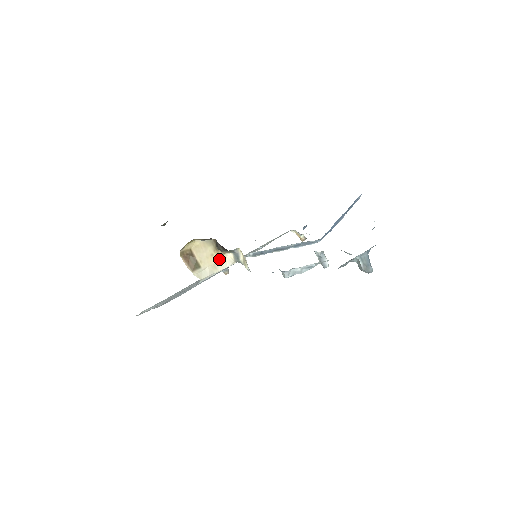
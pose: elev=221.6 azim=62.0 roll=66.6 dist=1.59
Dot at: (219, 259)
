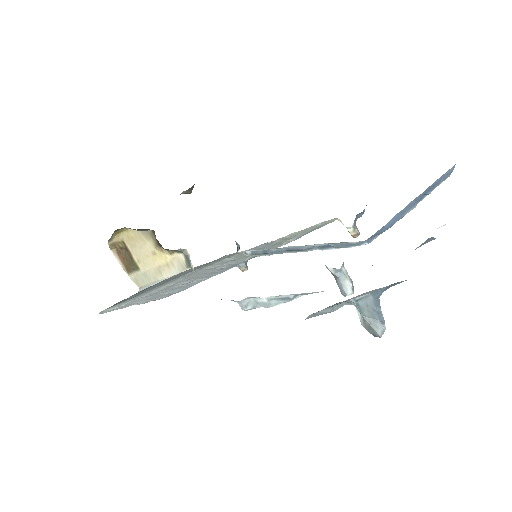
Dot at: (165, 260)
